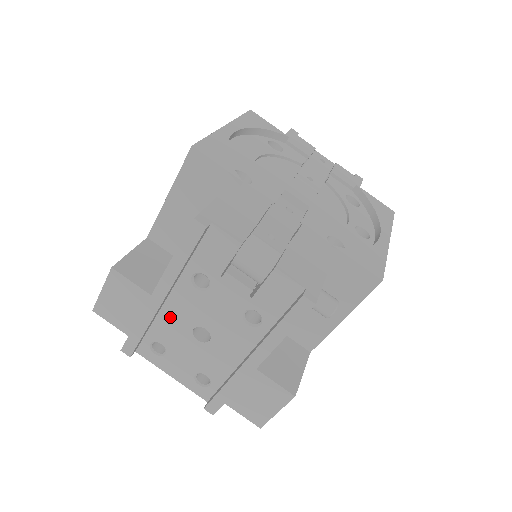
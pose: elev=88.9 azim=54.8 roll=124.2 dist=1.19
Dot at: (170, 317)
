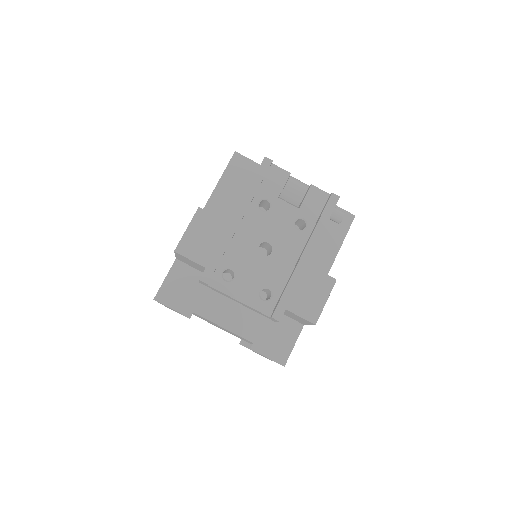
Dot at: (241, 240)
